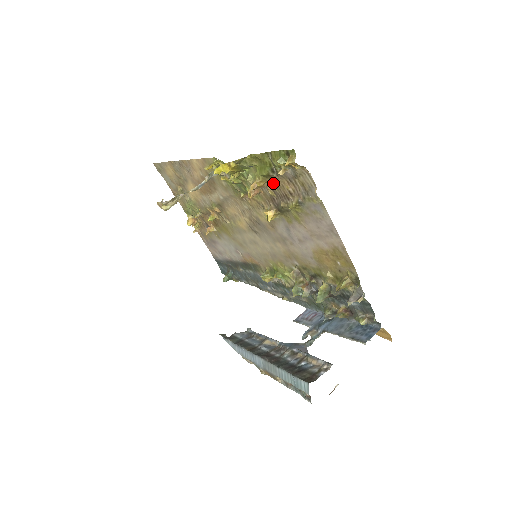
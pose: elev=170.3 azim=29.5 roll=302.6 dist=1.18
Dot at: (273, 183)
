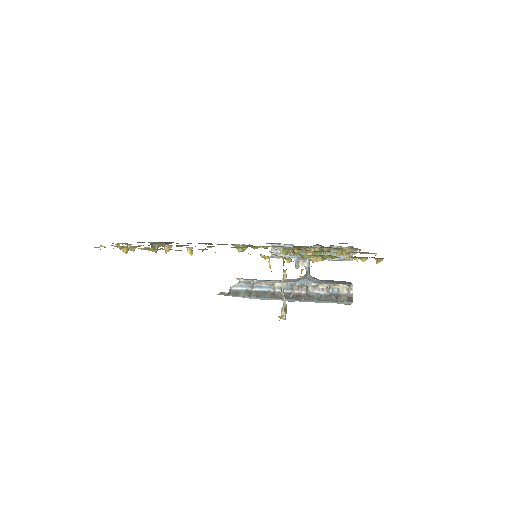
Dot at: occluded
